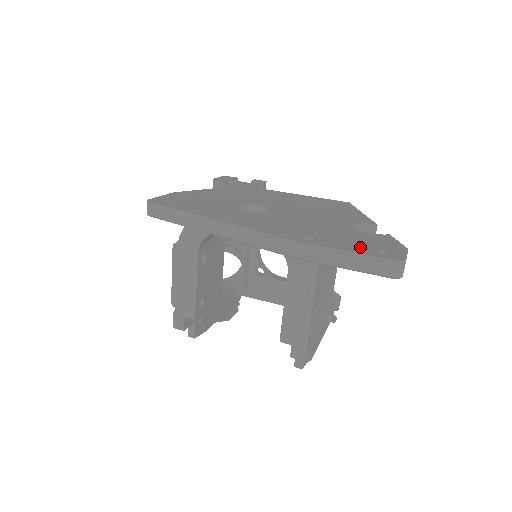
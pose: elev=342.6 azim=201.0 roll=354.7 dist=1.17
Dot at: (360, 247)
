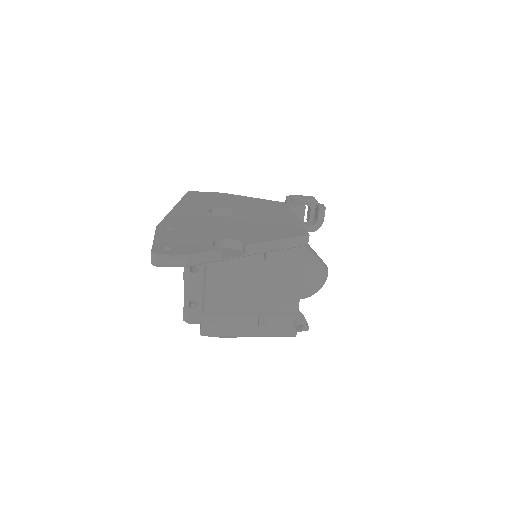
Dot at: (168, 241)
